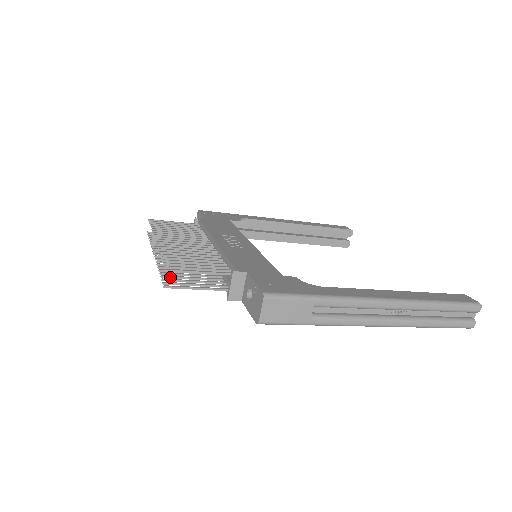
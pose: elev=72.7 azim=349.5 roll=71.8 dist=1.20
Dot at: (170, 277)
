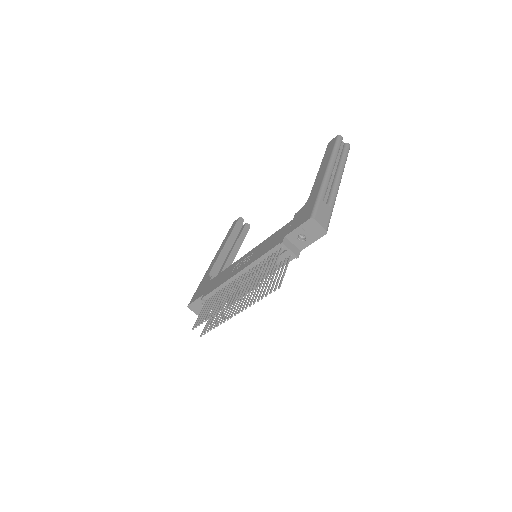
Dot at: (268, 291)
